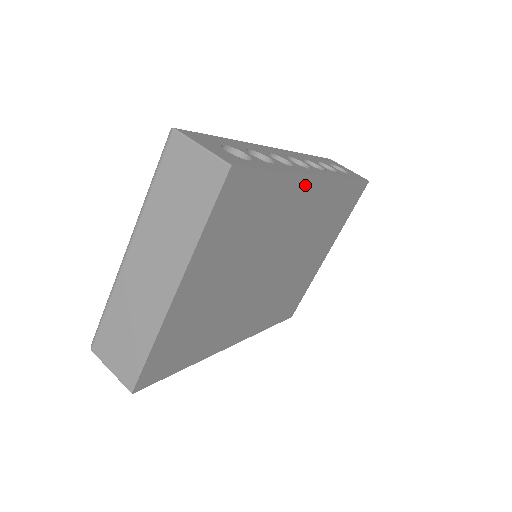
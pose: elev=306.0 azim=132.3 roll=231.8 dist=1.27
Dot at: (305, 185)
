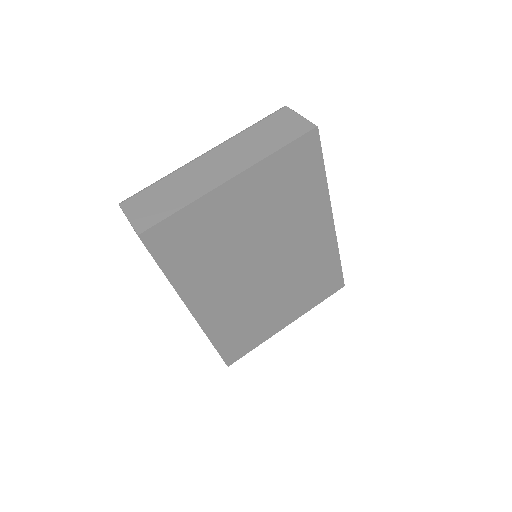
Dot at: (325, 214)
